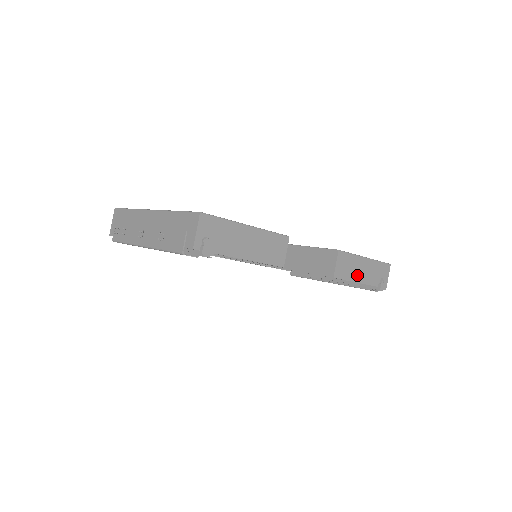
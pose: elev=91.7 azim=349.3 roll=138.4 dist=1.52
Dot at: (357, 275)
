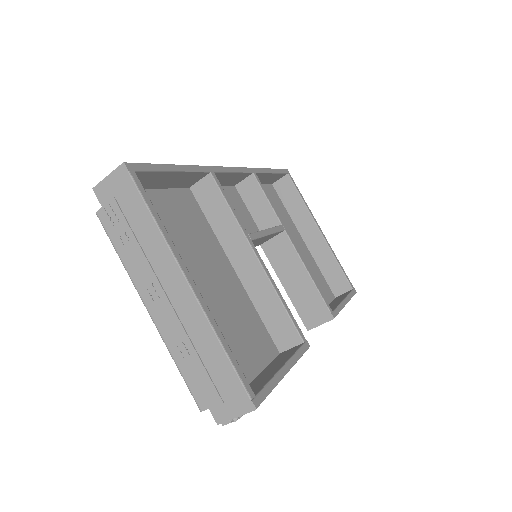
Dot at: occluded
